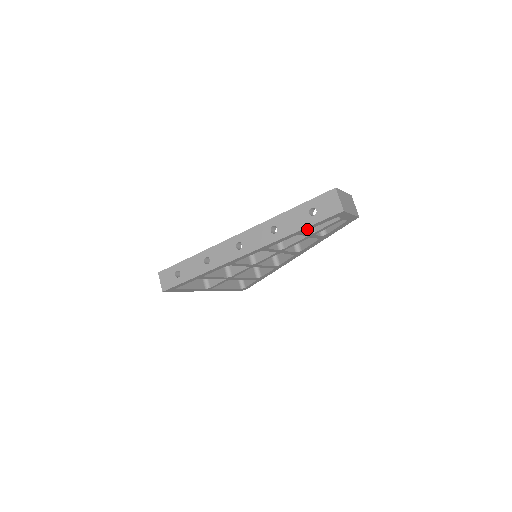
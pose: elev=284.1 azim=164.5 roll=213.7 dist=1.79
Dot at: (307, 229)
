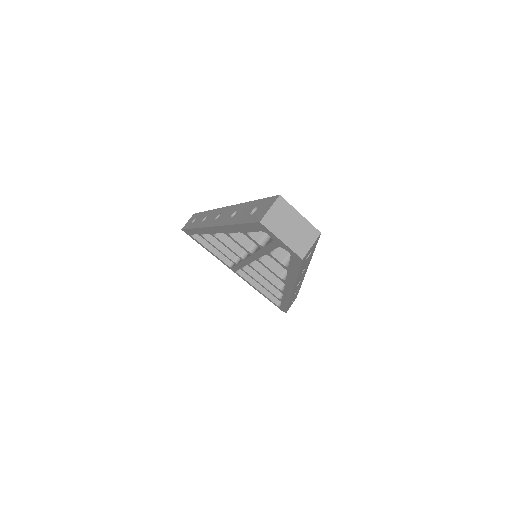
Dot at: (245, 229)
